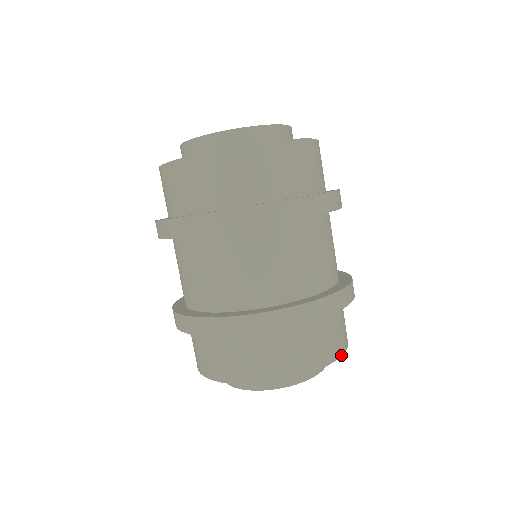
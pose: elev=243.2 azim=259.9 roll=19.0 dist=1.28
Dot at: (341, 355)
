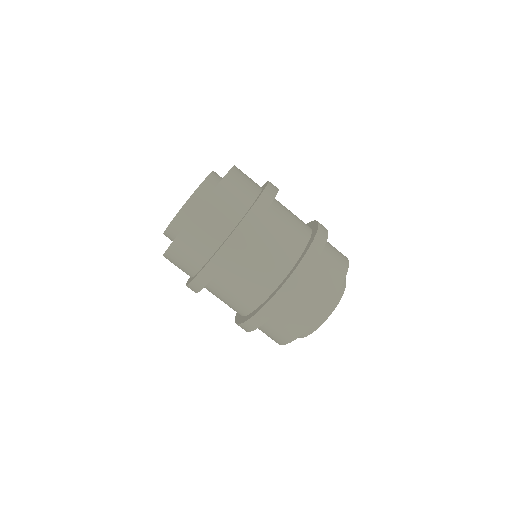
Dot at: (328, 305)
